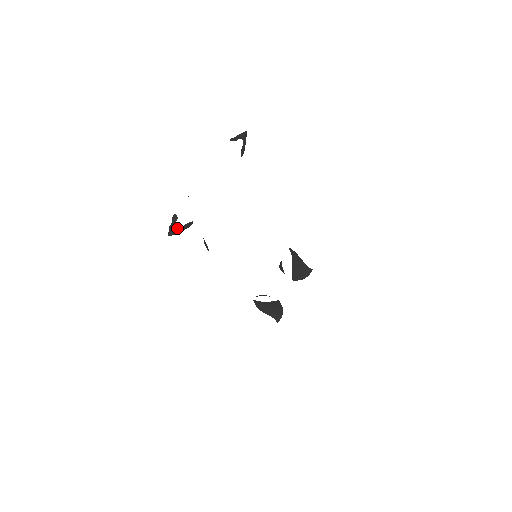
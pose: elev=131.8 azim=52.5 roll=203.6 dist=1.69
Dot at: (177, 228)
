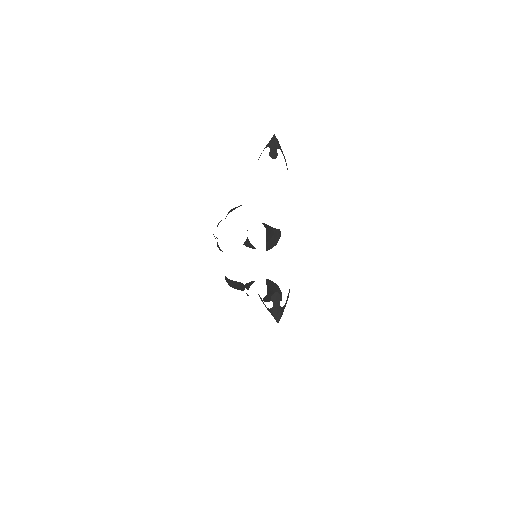
Dot at: (282, 307)
